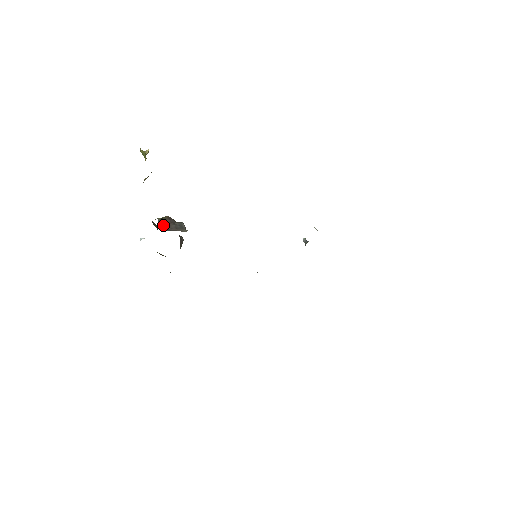
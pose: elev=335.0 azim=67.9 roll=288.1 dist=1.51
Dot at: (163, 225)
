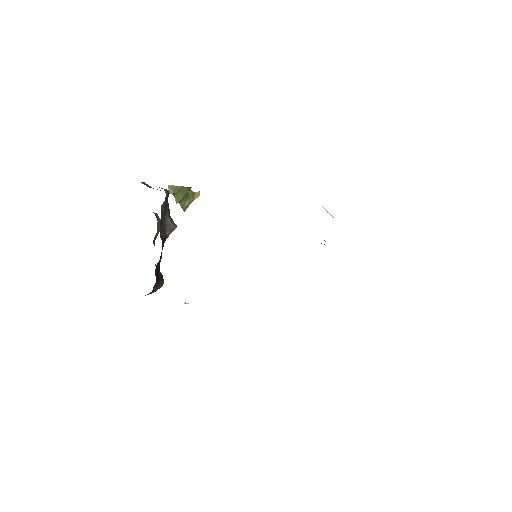
Dot at: occluded
